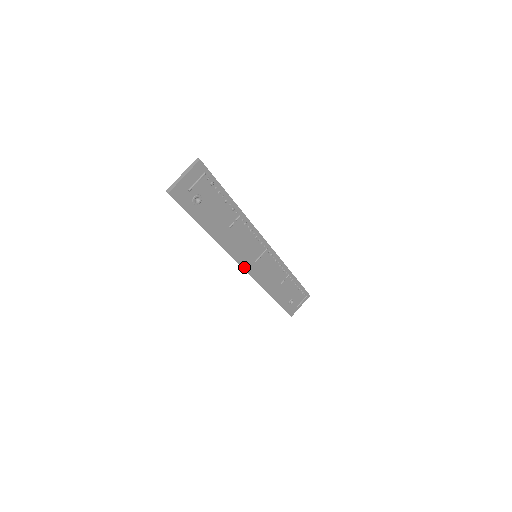
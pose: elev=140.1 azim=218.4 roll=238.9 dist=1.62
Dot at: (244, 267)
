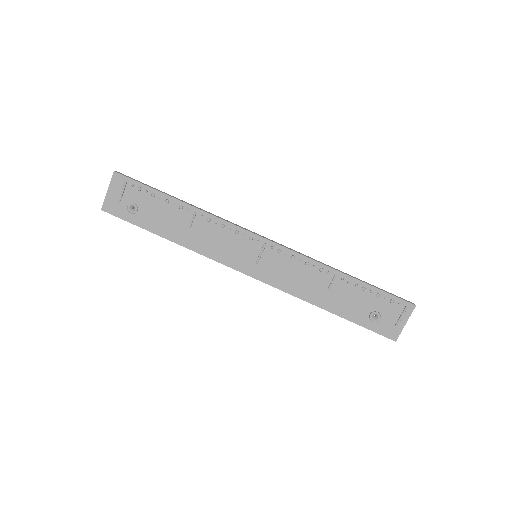
Dot at: (244, 272)
